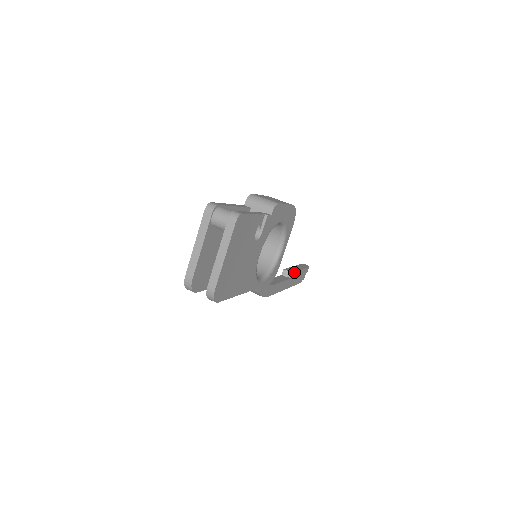
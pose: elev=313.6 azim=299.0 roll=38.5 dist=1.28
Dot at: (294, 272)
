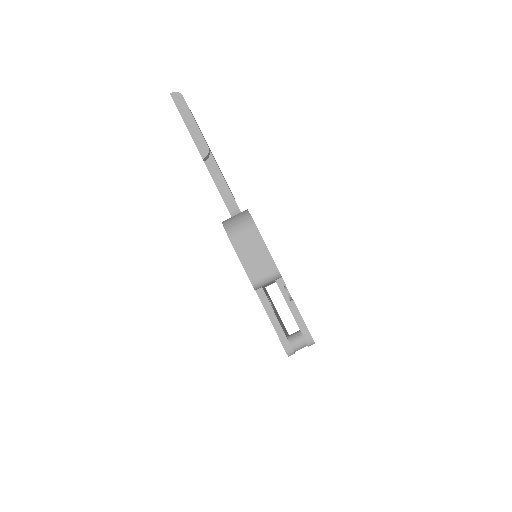
Dot at: (208, 147)
